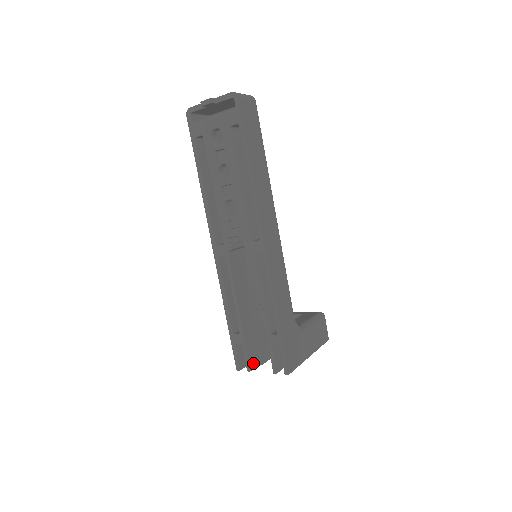
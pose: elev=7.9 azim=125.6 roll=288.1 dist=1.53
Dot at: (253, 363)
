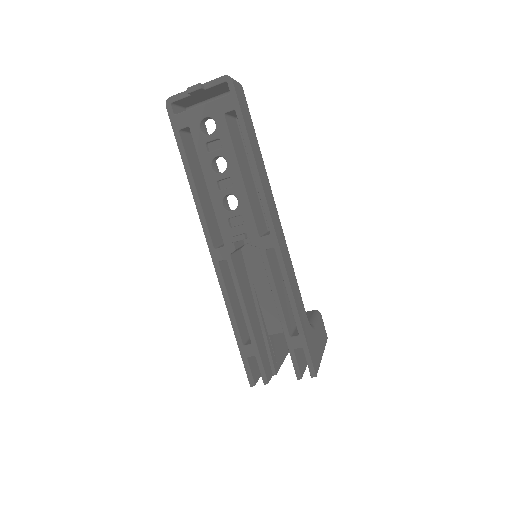
Dot at: (268, 374)
